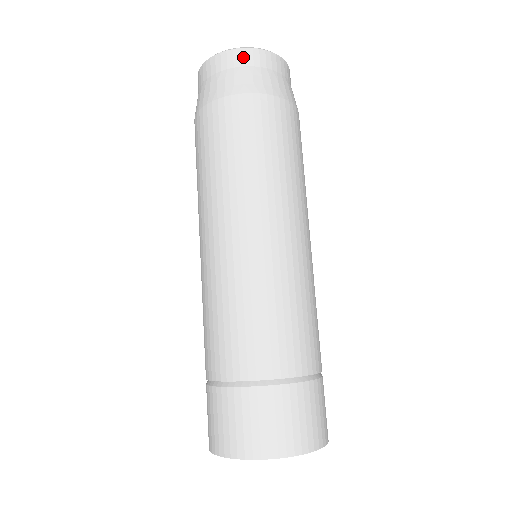
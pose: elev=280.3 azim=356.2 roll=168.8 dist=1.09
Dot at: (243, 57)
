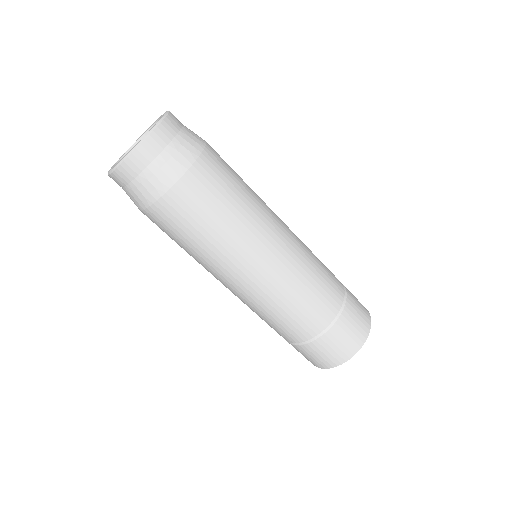
Dot at: (129, 170)
